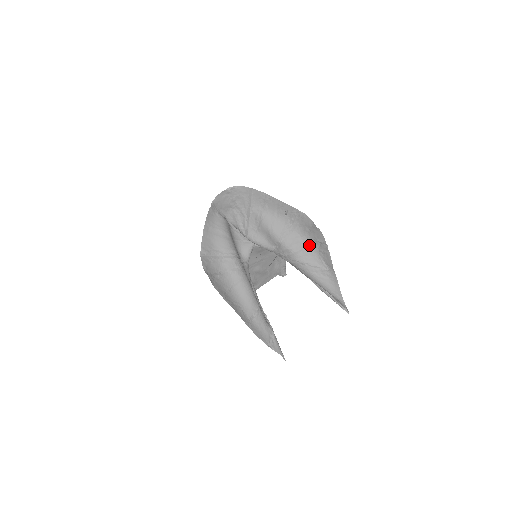
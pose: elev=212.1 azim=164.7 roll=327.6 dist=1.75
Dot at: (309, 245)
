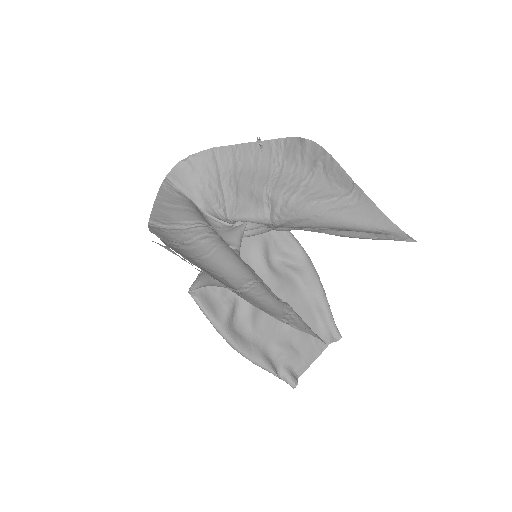
Dot at: (310, 178)
